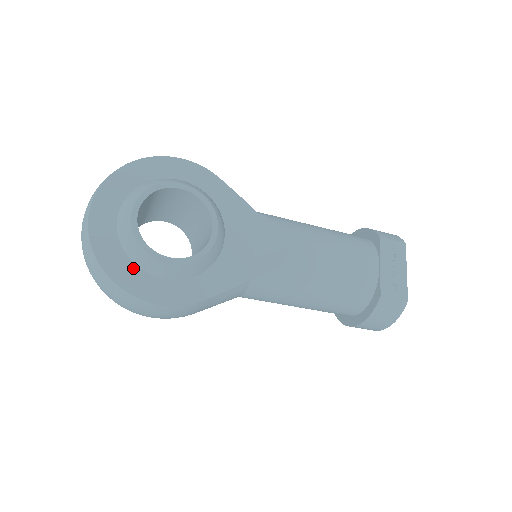
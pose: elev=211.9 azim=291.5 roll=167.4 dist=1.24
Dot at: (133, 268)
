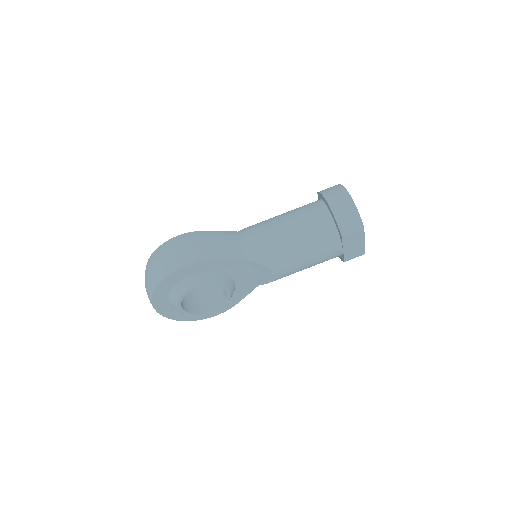
Dot at: occluded
